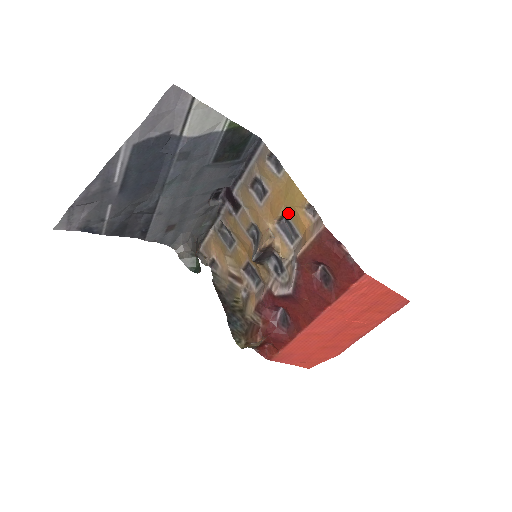
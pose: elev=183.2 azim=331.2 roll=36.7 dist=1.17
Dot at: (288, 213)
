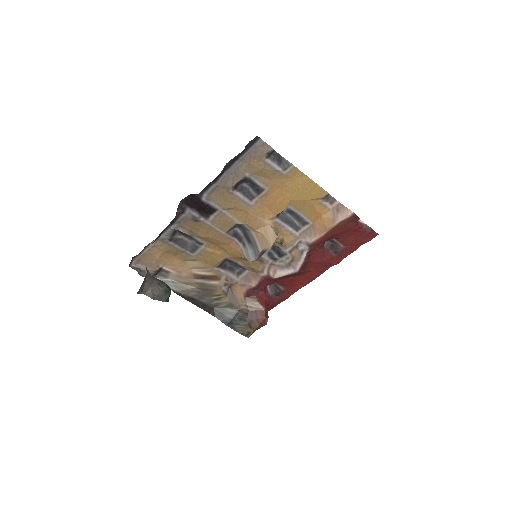
Dot at: (296, 206)
